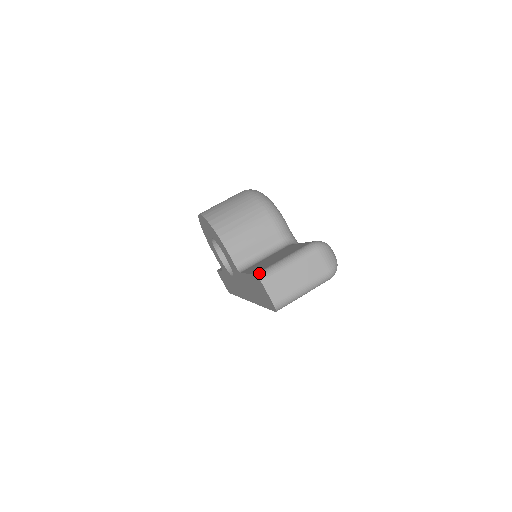
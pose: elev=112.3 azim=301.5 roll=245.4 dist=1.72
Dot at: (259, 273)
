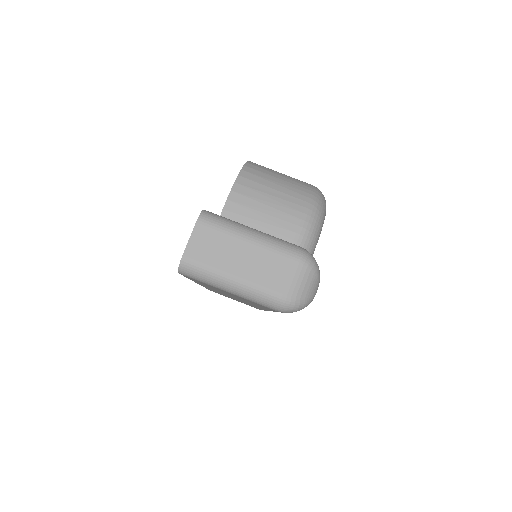
Dot at: occluded
